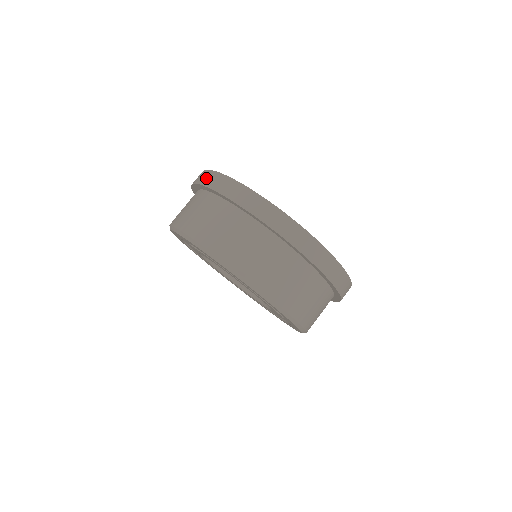
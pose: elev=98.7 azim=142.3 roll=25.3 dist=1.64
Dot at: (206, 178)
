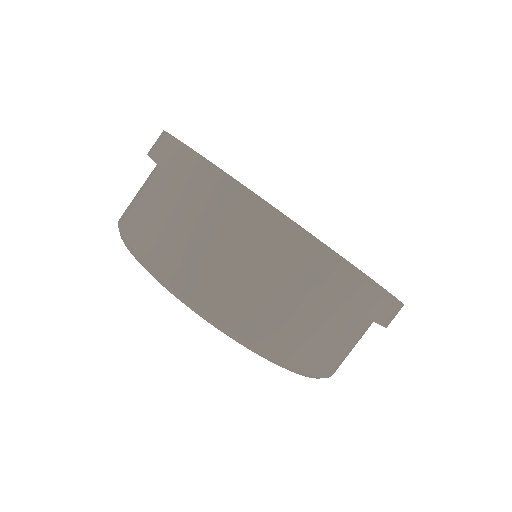
Dot at: (258, 221)
